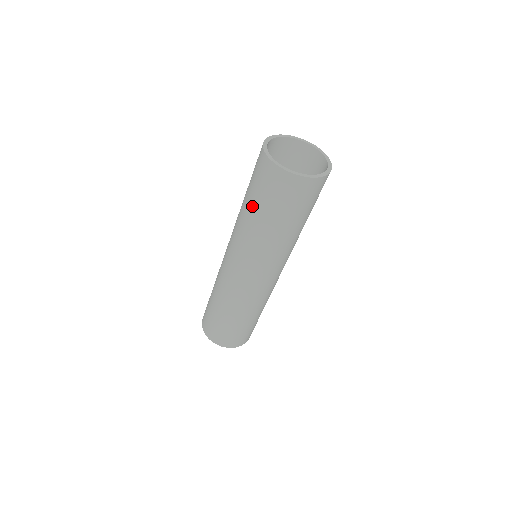
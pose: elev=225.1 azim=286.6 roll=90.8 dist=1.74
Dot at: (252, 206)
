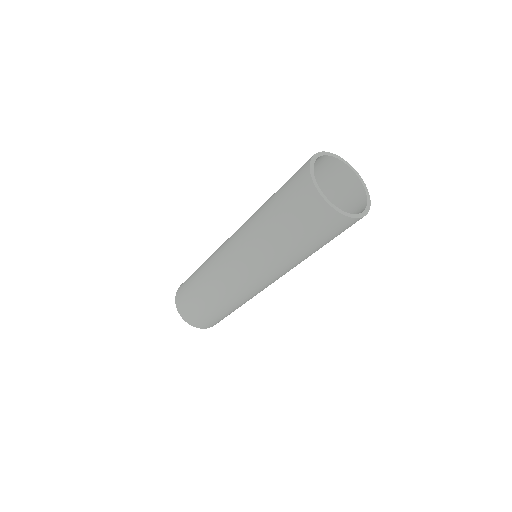
Dot at: (282, 229)
